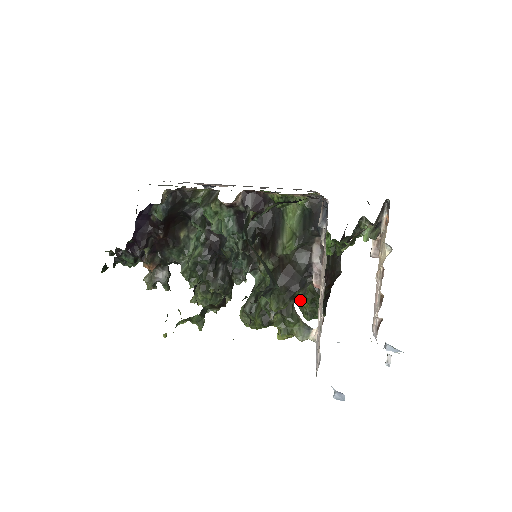
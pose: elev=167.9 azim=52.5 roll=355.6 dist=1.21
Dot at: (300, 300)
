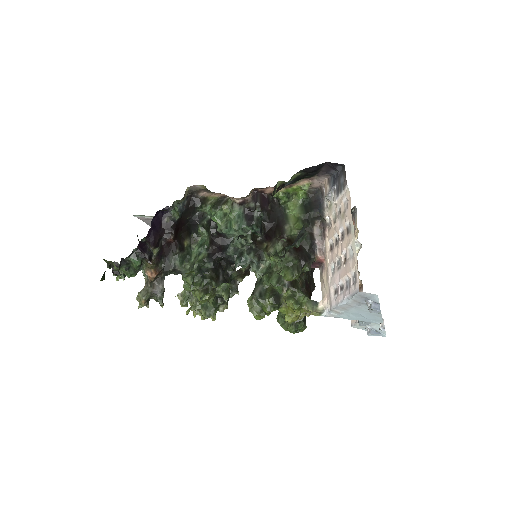
Dot at: (283, 315)
